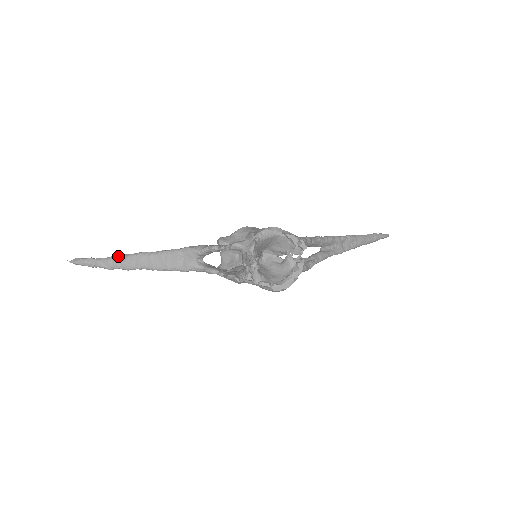
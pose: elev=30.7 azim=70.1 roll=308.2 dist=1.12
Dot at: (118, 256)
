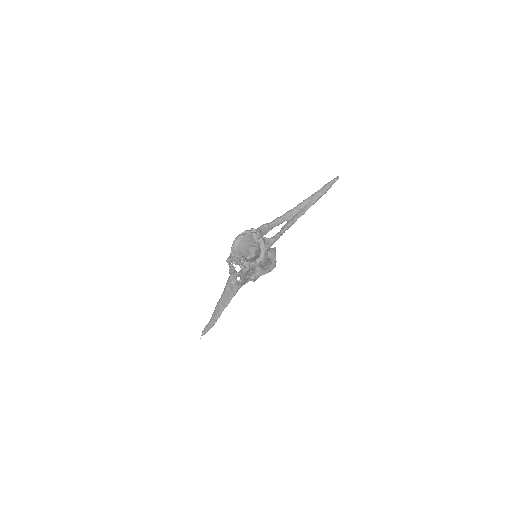
Dot at: (212, 314)
